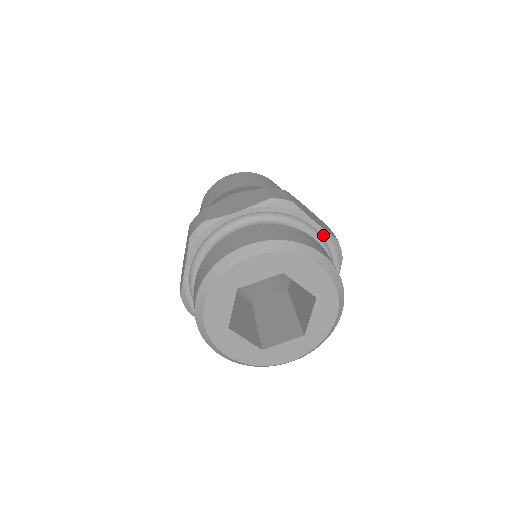
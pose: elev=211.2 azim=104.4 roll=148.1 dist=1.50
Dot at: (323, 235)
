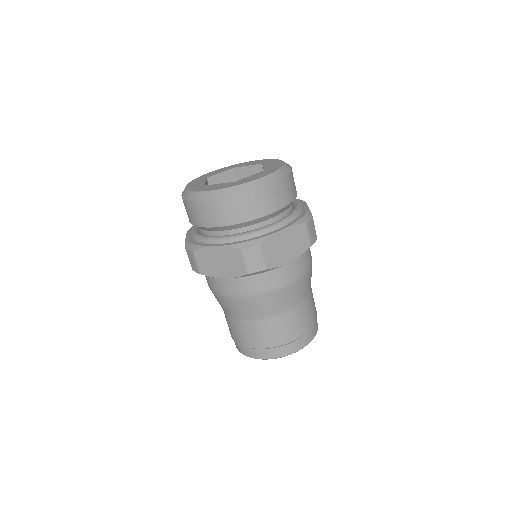
Dot at: occluded
